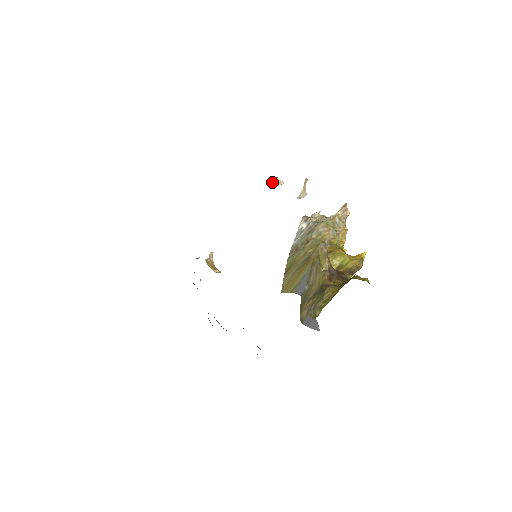
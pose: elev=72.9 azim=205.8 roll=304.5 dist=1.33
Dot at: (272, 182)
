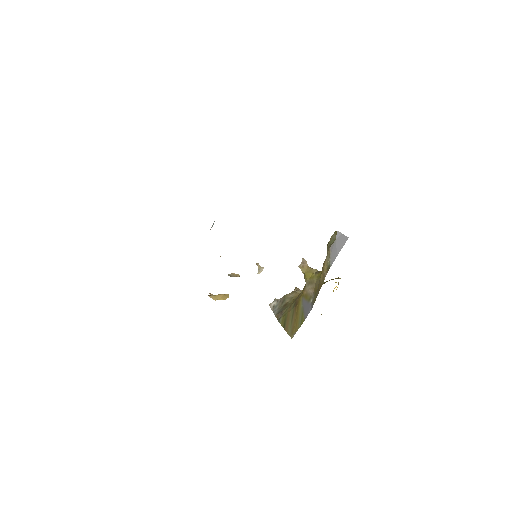
Dot at: (230, 276)
